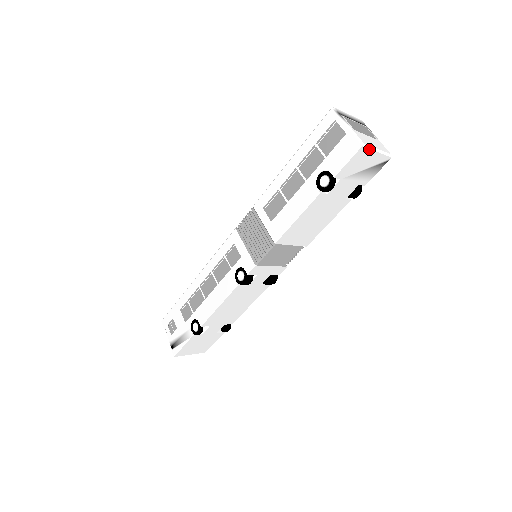
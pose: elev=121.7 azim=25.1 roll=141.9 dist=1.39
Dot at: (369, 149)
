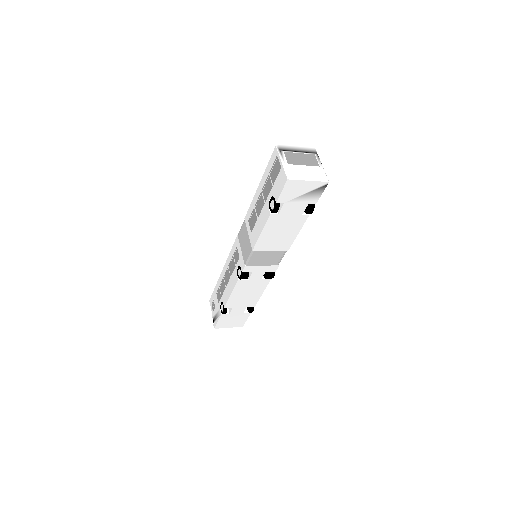
Dot at: (297, 180)
